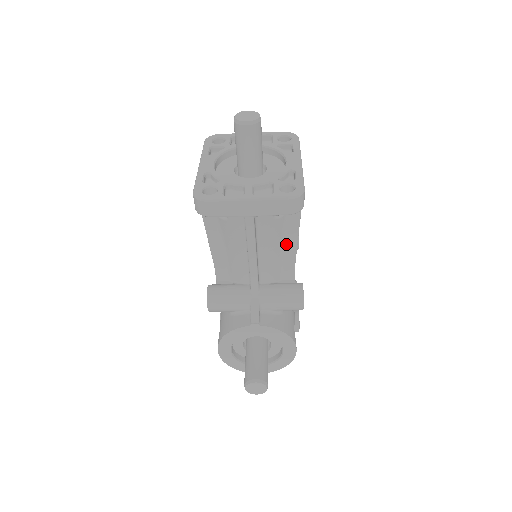
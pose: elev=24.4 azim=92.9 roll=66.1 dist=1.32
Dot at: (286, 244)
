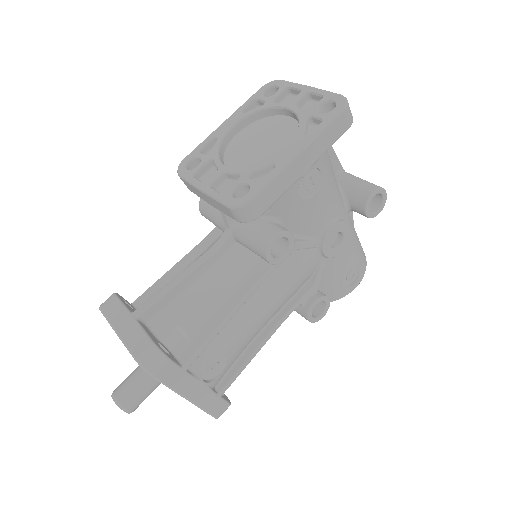
Dot at: occluded
